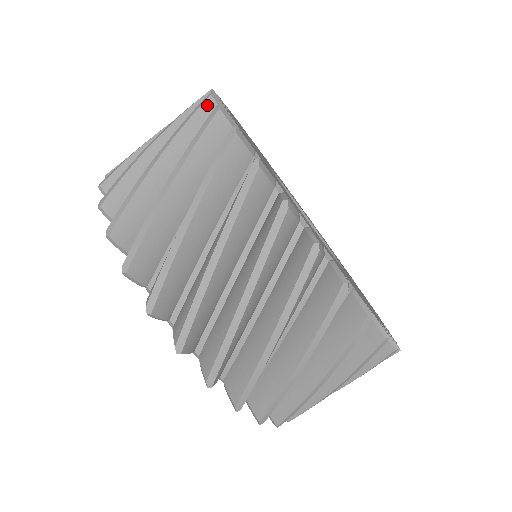
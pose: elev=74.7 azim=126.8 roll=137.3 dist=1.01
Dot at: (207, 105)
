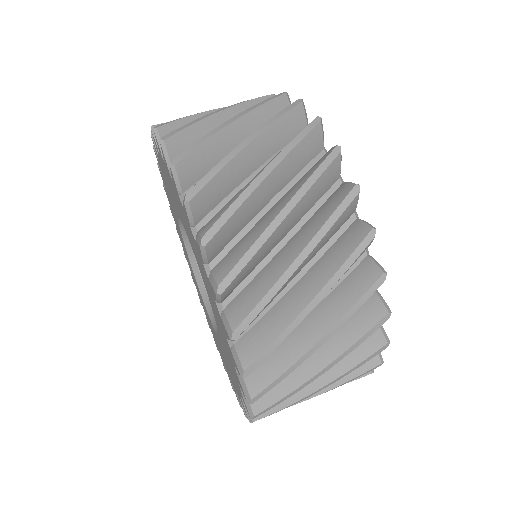
Dot at: occluded
